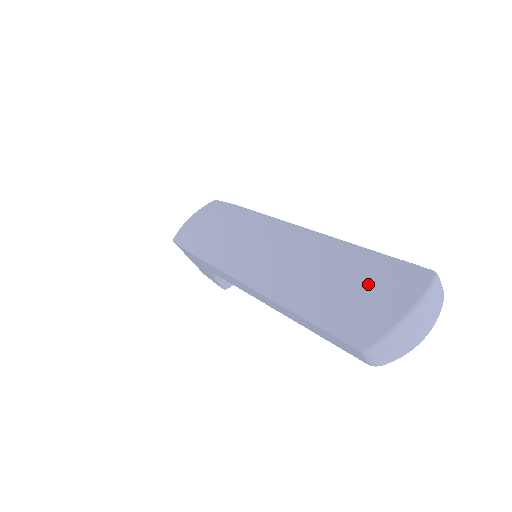
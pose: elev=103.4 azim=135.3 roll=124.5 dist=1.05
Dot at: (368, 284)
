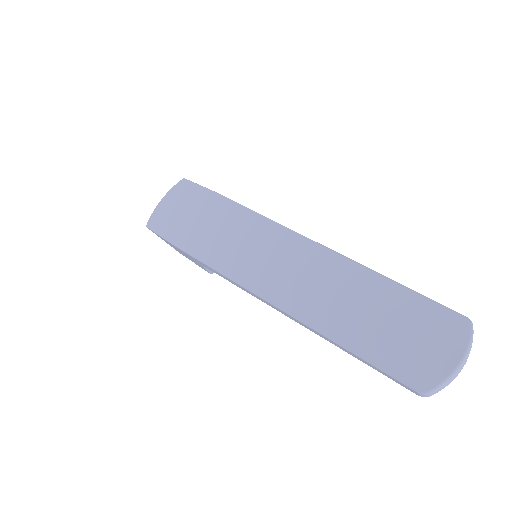
Dot at: (412, 328)
